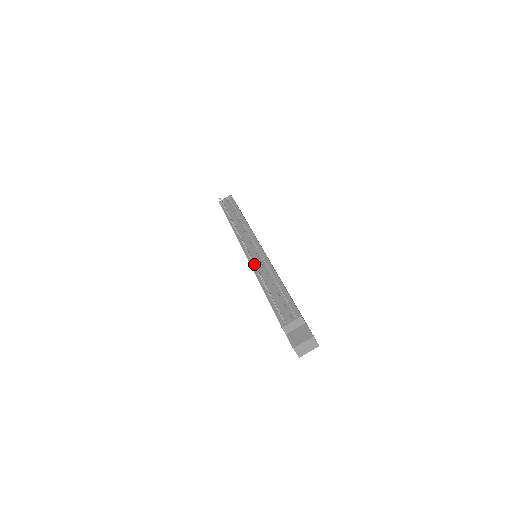
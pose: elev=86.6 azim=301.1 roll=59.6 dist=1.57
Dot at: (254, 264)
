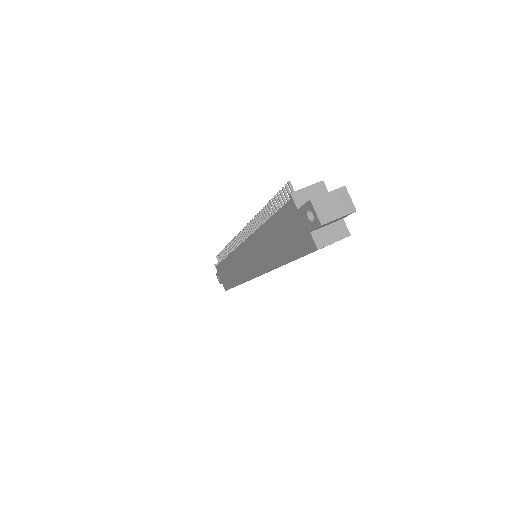
Dot at: (252, 223)
